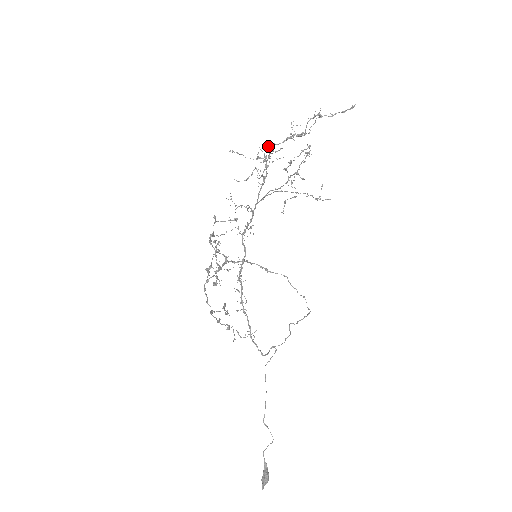
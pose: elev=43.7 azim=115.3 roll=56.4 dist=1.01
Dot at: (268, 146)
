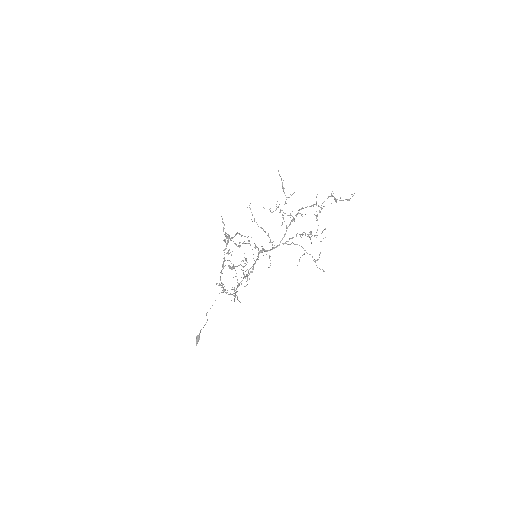
Dot at: occluded
